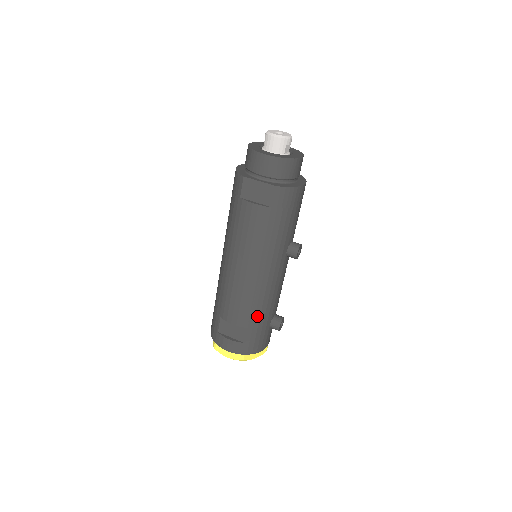
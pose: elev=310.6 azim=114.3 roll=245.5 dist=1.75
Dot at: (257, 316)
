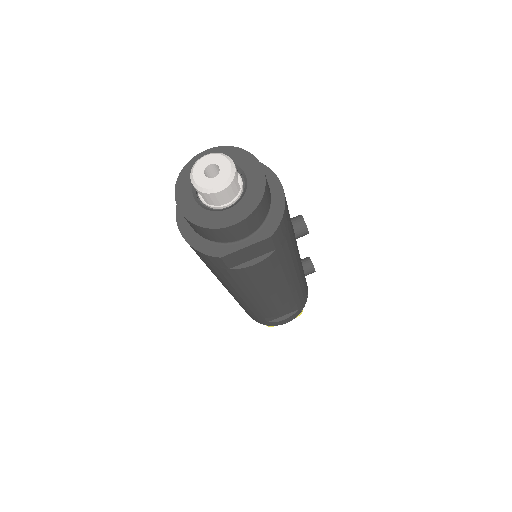
Dot at: (299, 293)
